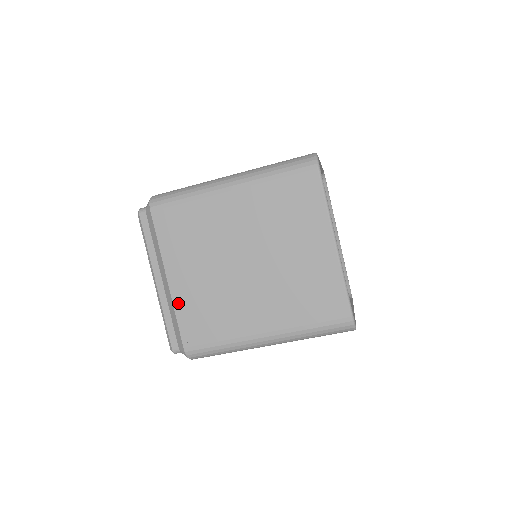
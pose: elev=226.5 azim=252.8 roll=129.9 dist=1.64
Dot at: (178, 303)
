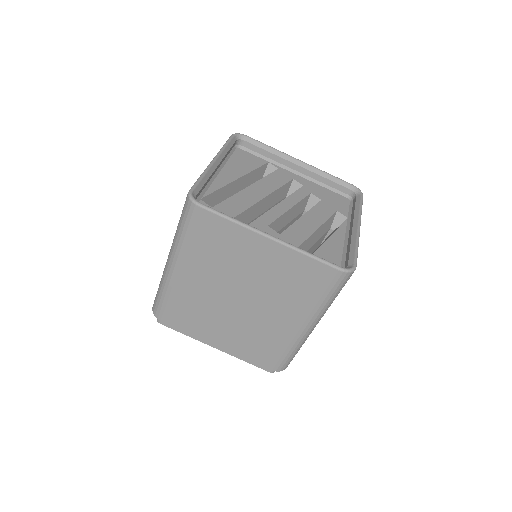
Dot at: (238, 352)
